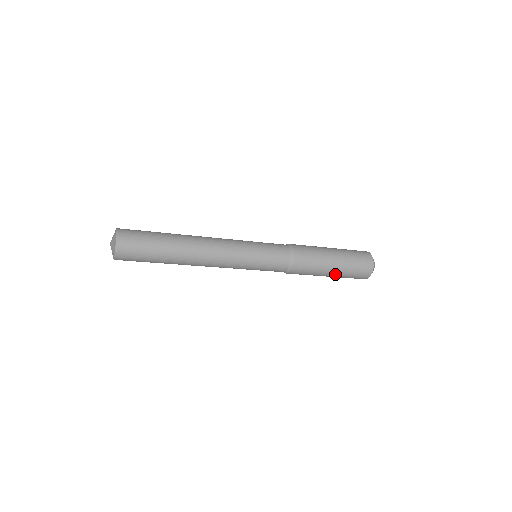
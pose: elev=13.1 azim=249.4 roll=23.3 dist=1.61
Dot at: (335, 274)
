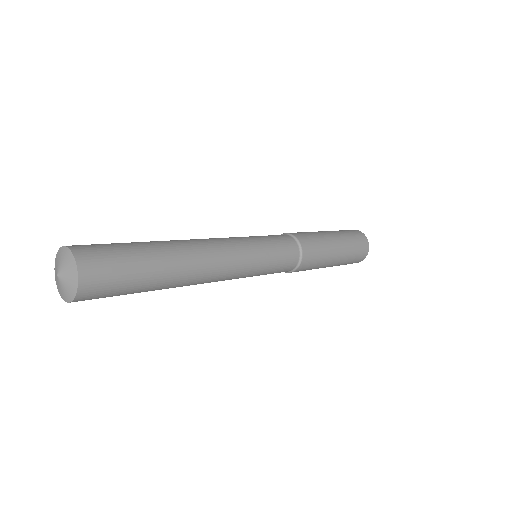
Dot at: occluded
